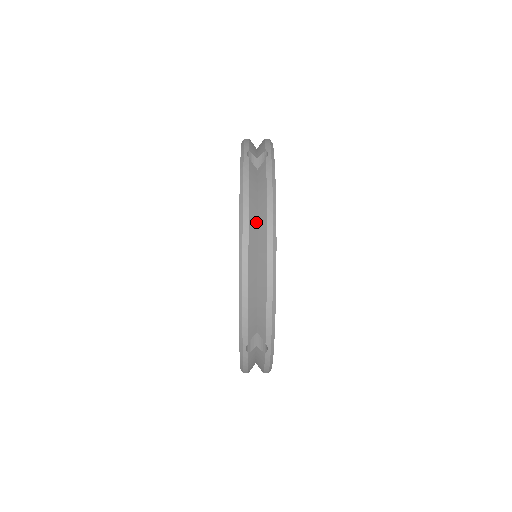
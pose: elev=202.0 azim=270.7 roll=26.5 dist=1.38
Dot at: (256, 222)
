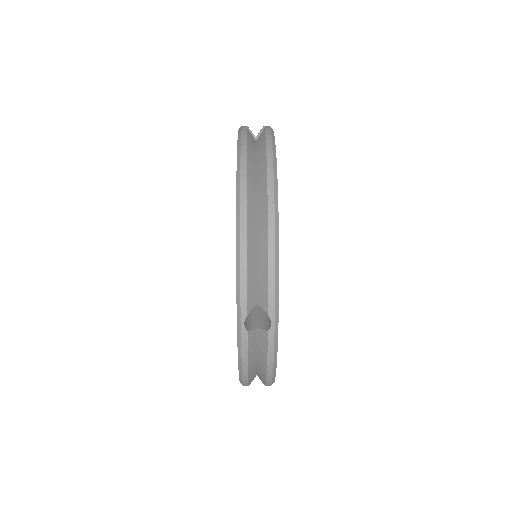
Dot at: (256, 370)
